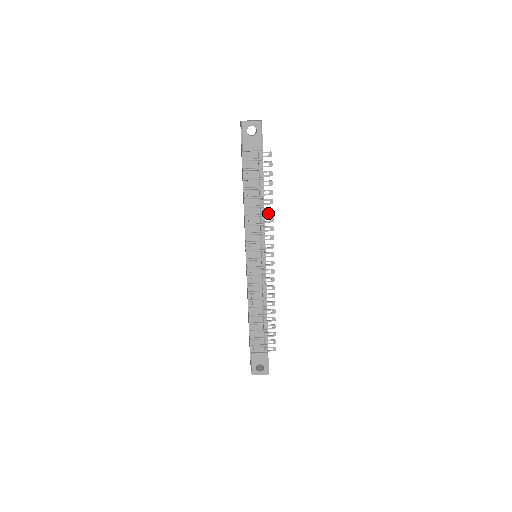
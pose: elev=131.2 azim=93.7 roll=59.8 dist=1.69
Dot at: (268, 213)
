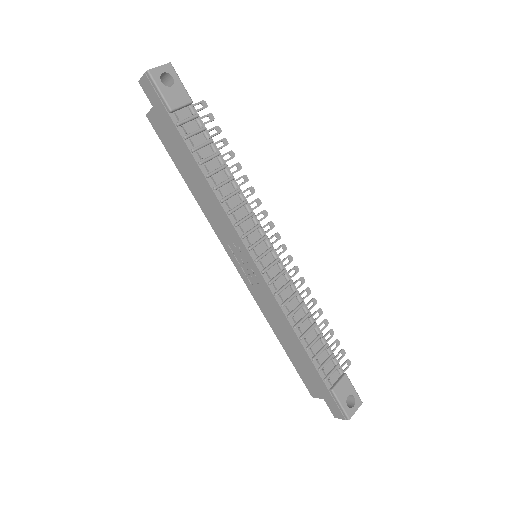
Dot at: (243, 183)
